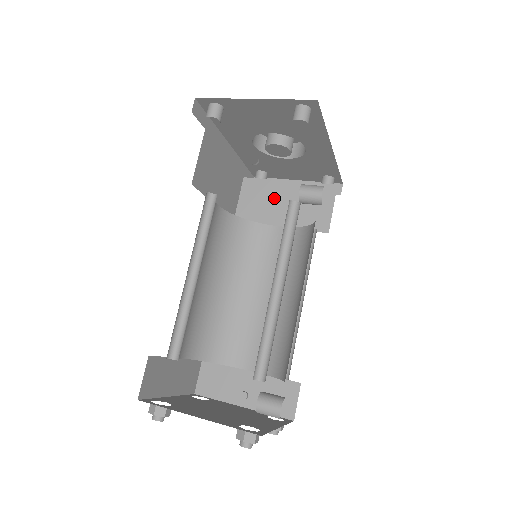
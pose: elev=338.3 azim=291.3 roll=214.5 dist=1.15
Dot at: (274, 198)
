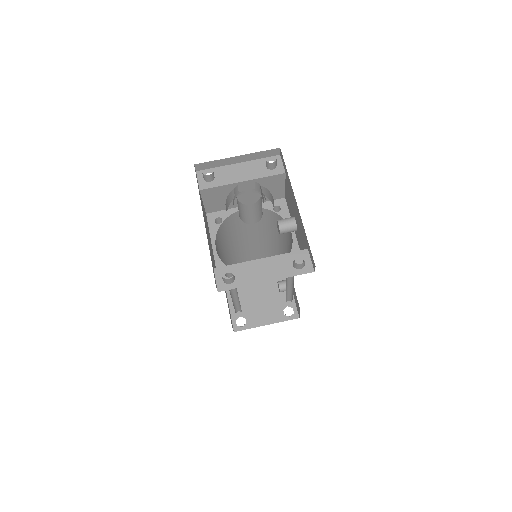
Dot at: occluded
